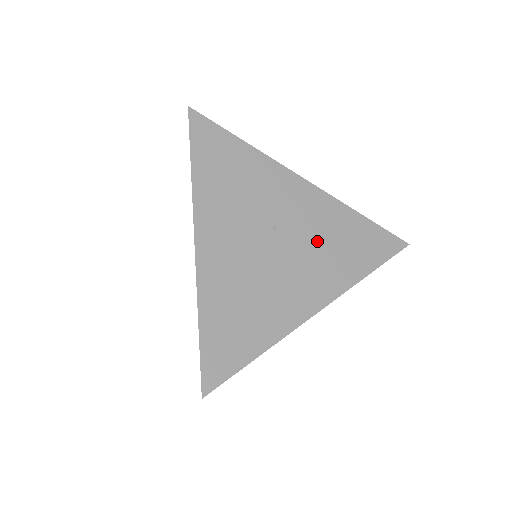
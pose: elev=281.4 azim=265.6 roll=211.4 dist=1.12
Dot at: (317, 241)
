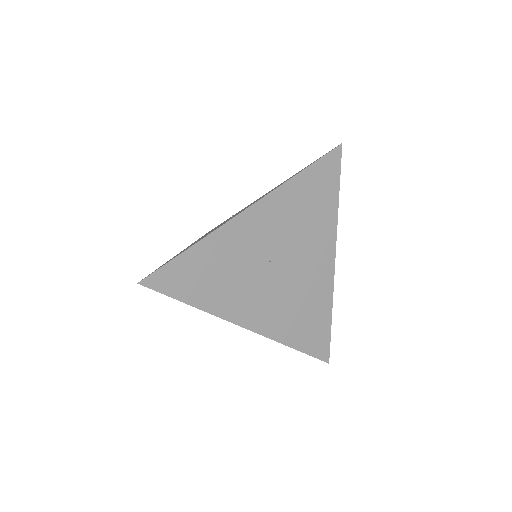
Dot at: (296, 230)
